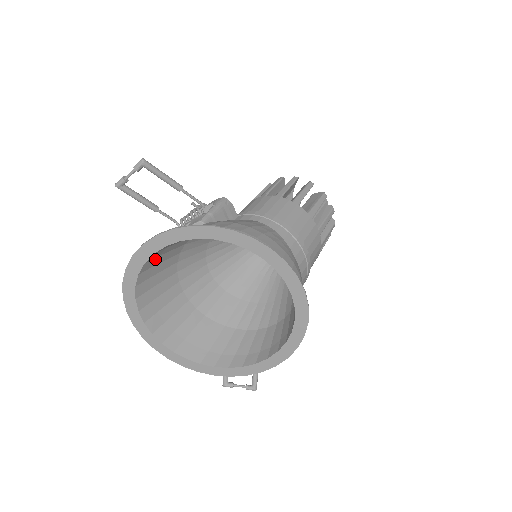
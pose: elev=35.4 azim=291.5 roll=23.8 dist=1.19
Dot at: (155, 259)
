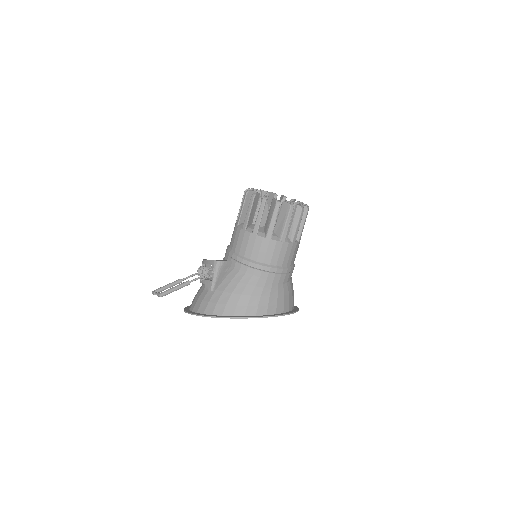
Dot at: occluded
